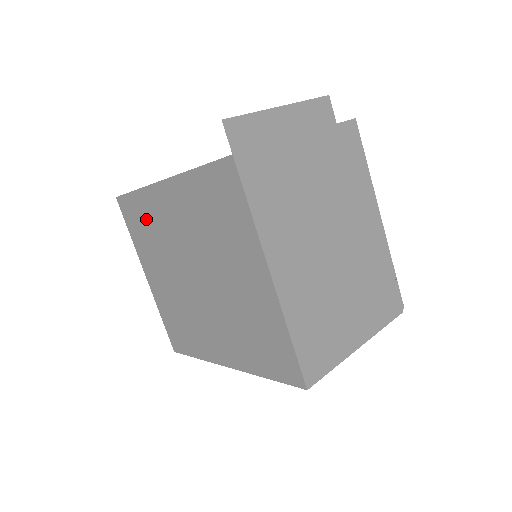
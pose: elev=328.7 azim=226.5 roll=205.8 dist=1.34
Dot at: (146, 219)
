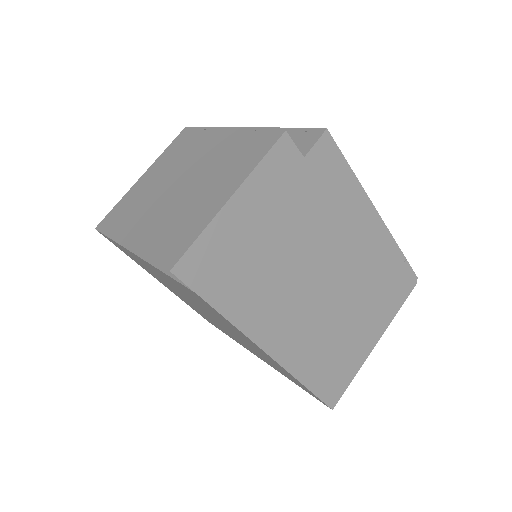
Dot at: (135, 259)
